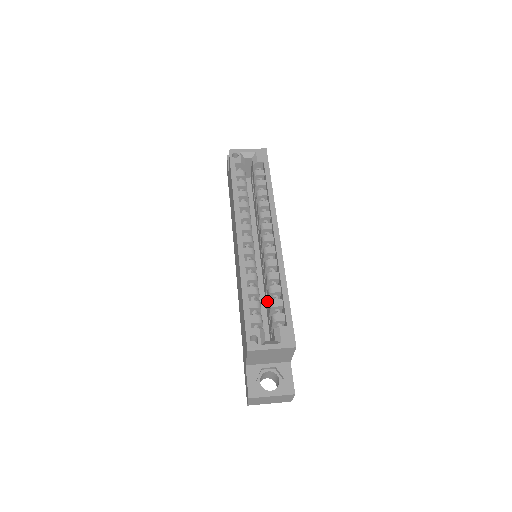
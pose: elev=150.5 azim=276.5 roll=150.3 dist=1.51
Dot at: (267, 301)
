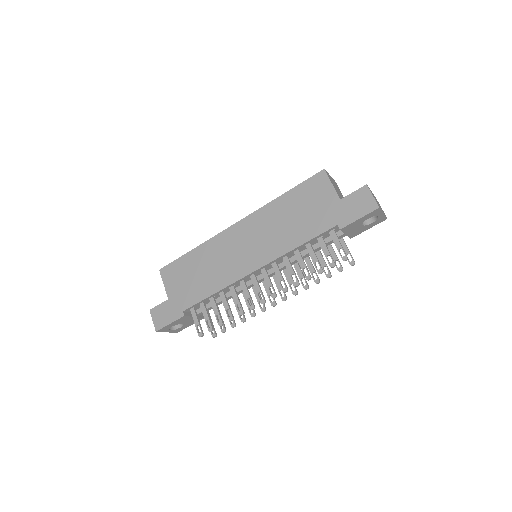
Dot at: occluded
